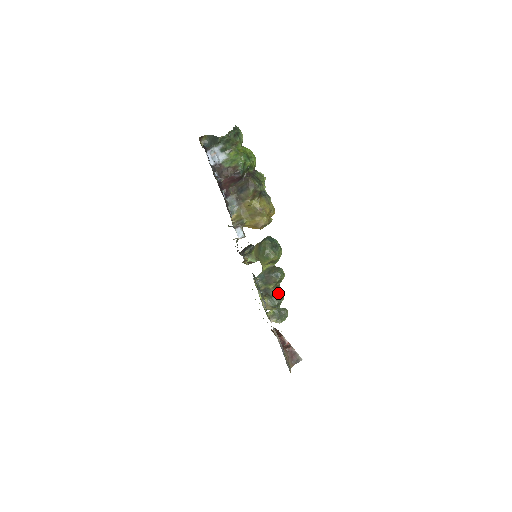
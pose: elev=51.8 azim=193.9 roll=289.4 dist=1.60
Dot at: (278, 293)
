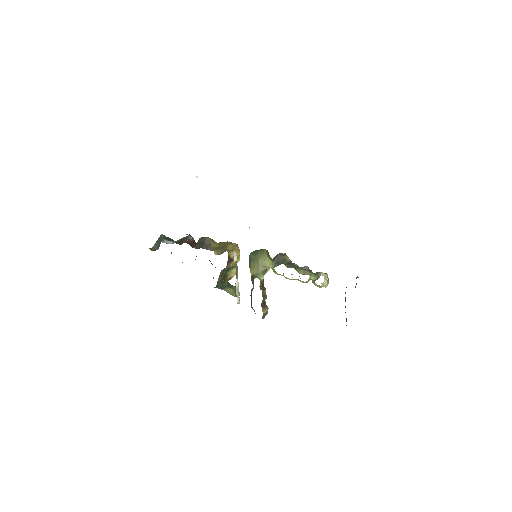
Dot at: occluded
